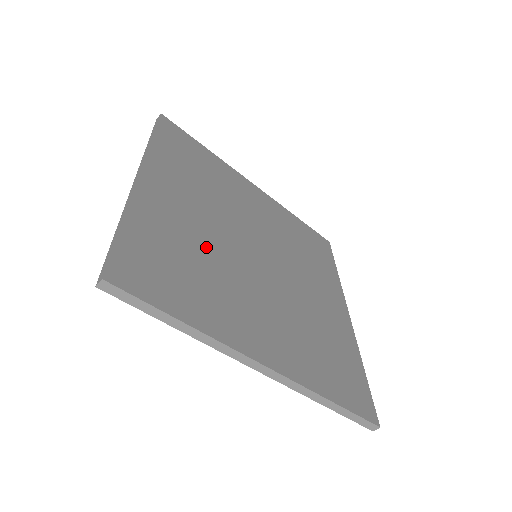
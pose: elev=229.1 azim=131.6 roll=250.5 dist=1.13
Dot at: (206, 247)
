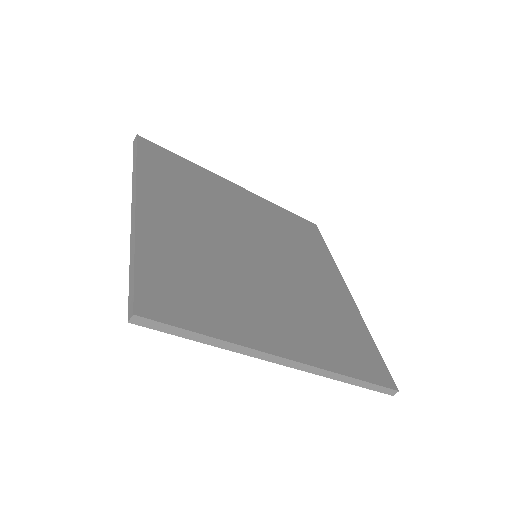
Dot at: (212, 259)
